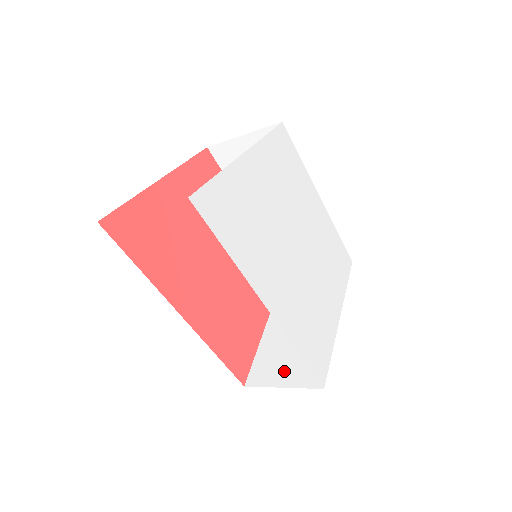
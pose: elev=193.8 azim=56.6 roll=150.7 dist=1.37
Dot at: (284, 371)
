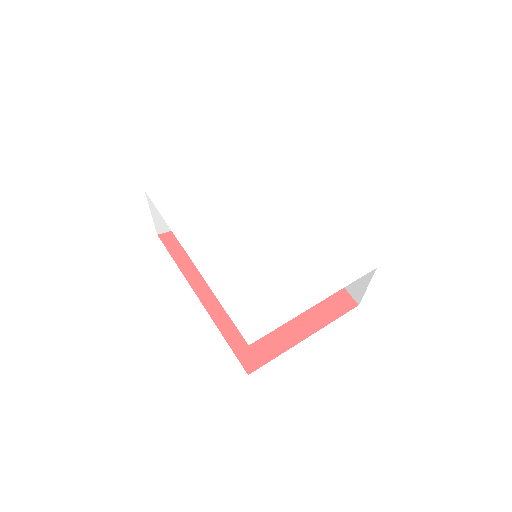
Dot at: occluded
